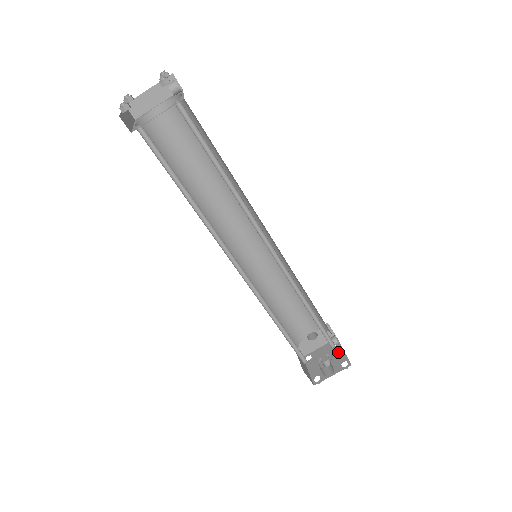
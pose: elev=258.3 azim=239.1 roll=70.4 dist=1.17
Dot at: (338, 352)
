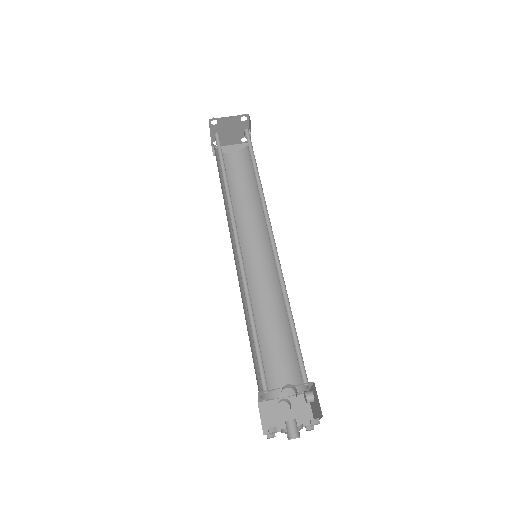
Dot at: occluded
